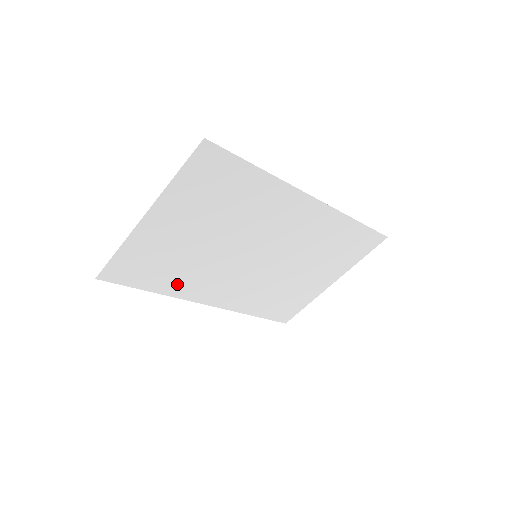
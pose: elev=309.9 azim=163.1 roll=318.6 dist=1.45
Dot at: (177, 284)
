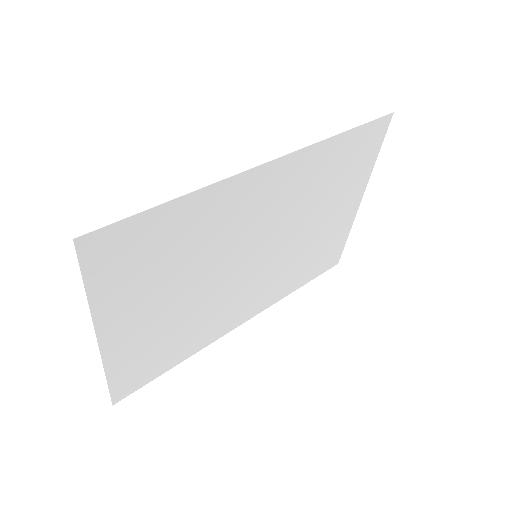
Dot at: (197, 339)
